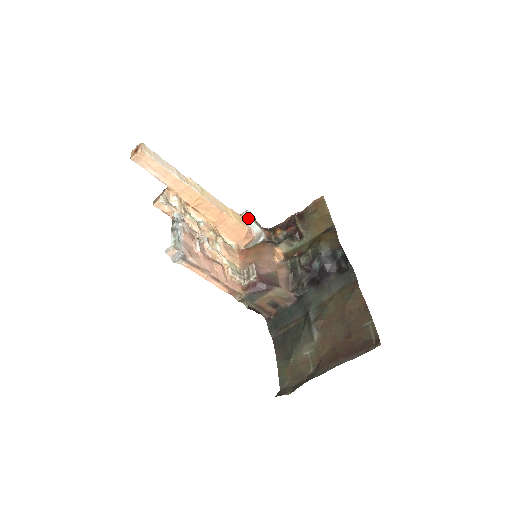
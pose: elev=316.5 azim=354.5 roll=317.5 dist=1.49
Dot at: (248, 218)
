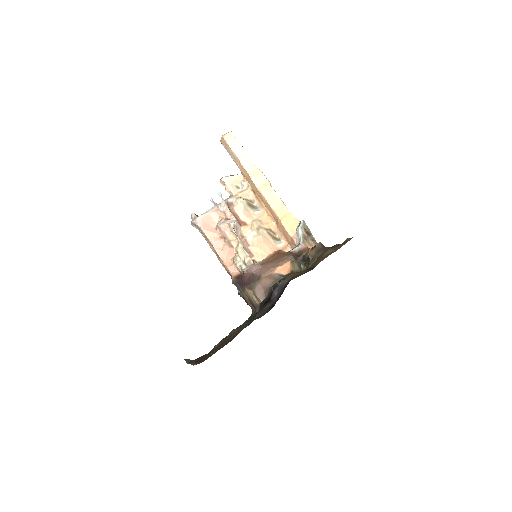
Dot at: (298, 227)
